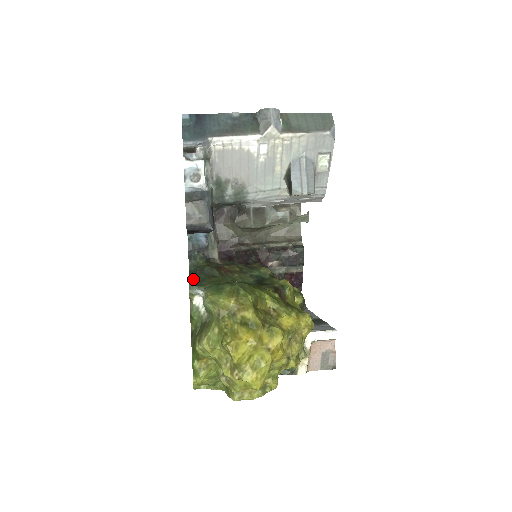
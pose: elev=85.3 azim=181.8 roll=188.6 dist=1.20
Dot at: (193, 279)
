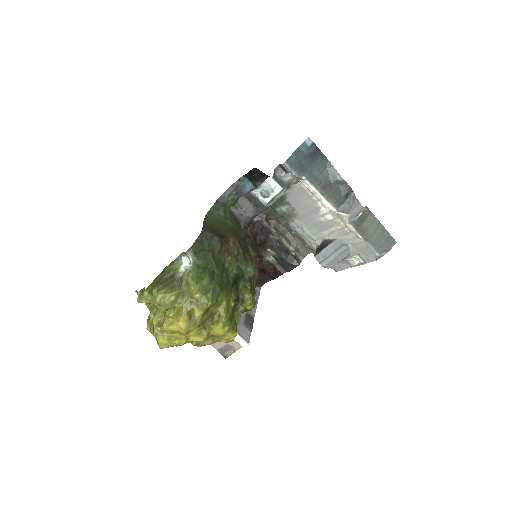
Dot at: (198, 244)
